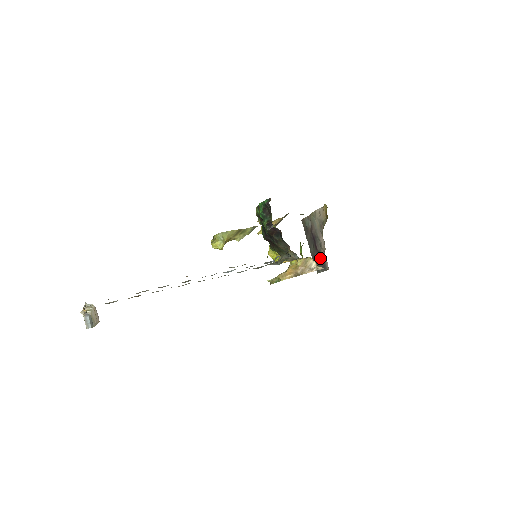
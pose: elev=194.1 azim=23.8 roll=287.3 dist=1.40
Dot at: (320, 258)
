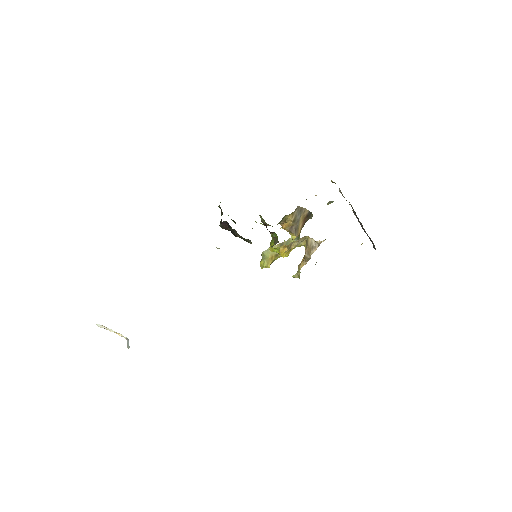
Dot at: occluded
